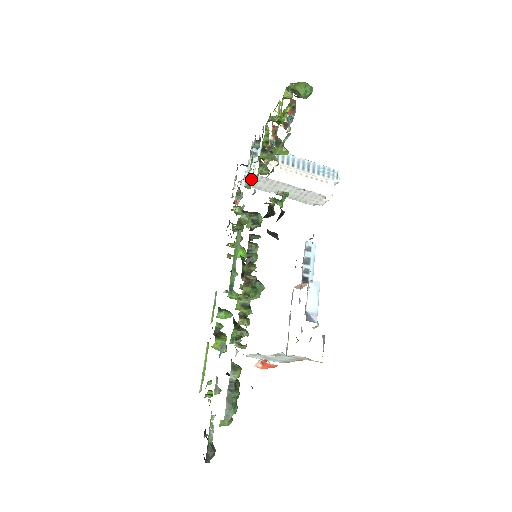
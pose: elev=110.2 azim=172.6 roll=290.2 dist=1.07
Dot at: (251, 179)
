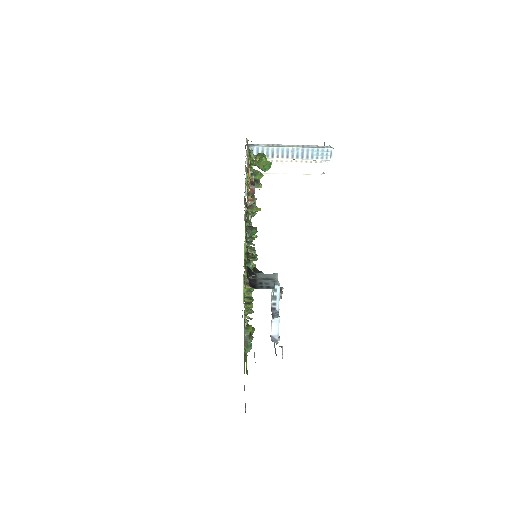
Dot at: occluded
